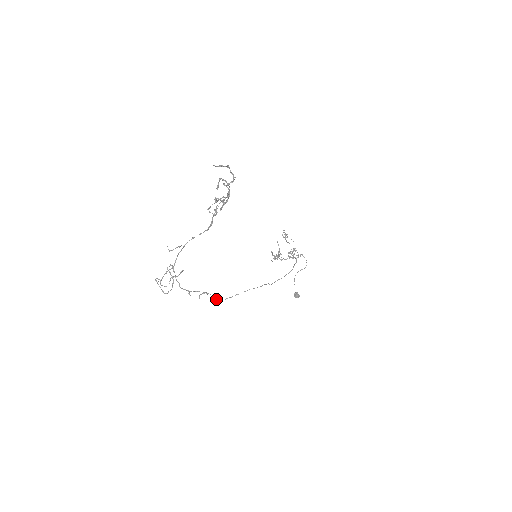
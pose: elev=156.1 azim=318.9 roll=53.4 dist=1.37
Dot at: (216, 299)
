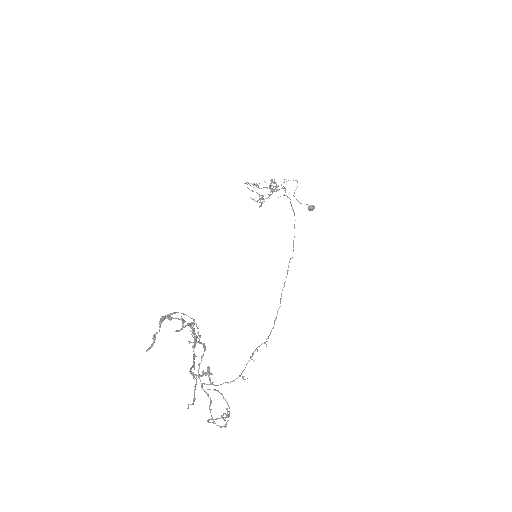
Dot at: occluded
